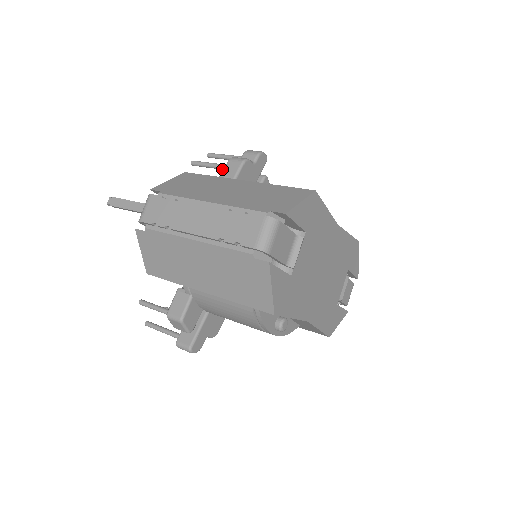
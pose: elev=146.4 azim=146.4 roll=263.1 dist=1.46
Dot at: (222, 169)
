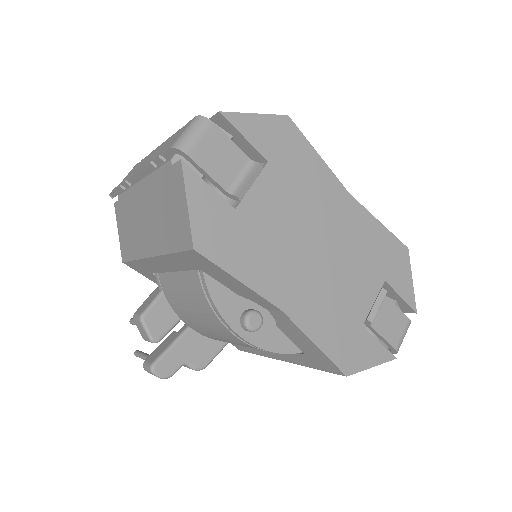
Dot at: occluded
